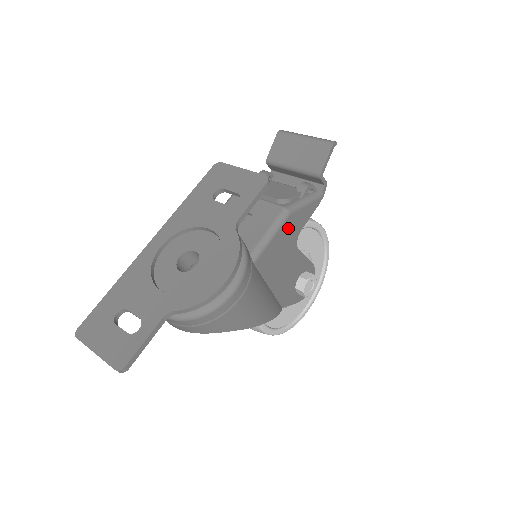
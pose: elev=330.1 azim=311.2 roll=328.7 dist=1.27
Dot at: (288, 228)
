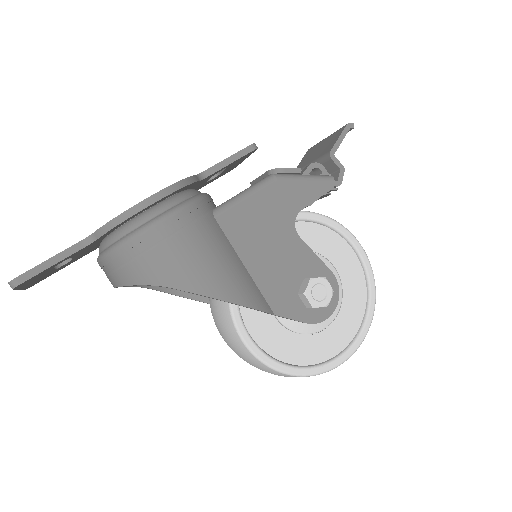
Dot at: (275, 196)
